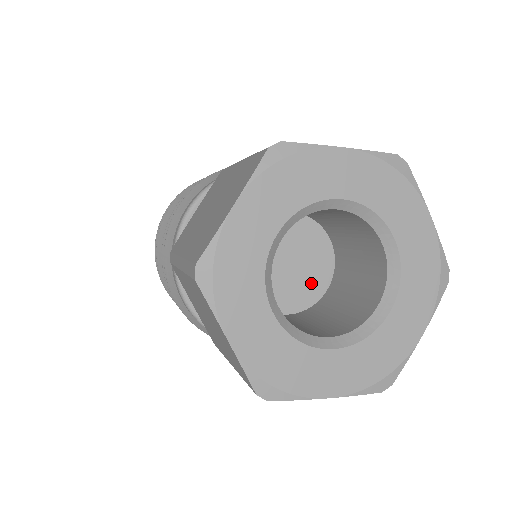
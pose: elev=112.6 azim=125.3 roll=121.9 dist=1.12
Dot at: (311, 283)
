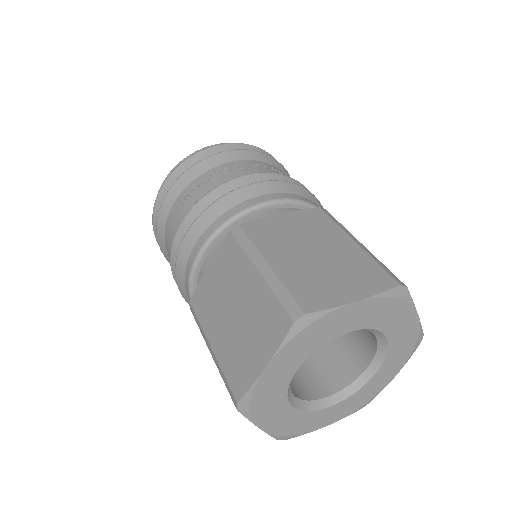
Dot at: occluded
